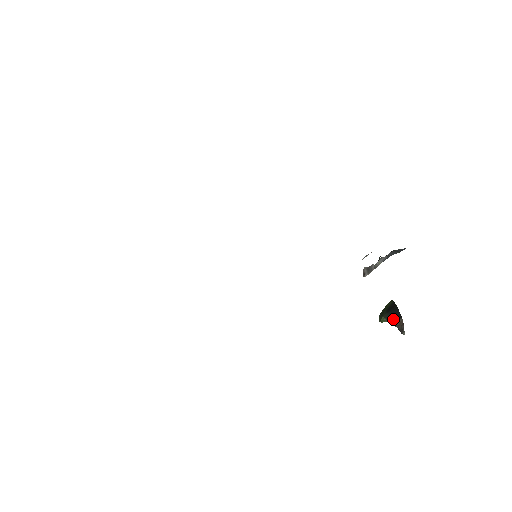
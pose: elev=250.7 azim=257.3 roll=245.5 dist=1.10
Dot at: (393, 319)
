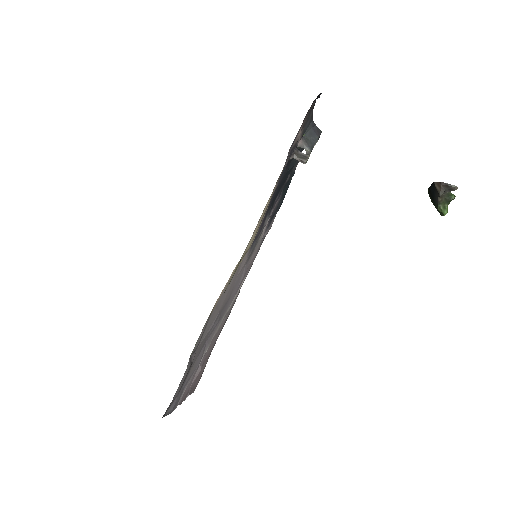
Dot at: (436, 194)
